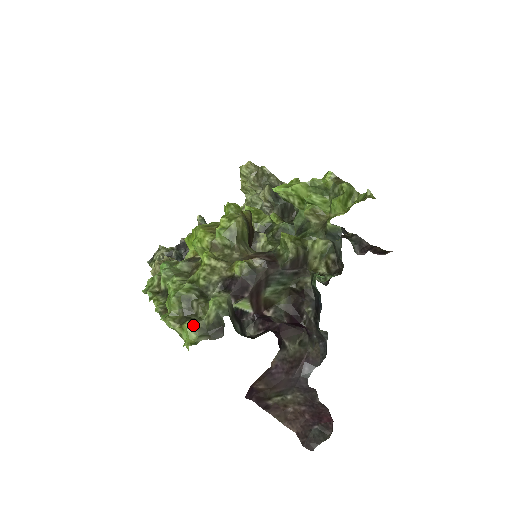
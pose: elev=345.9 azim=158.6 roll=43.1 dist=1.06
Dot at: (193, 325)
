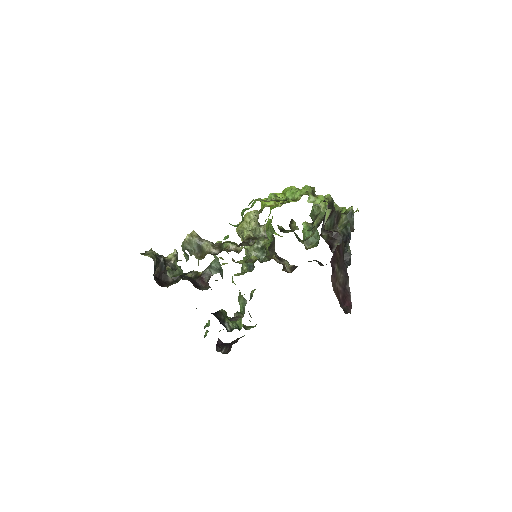
Dot at: occluded
